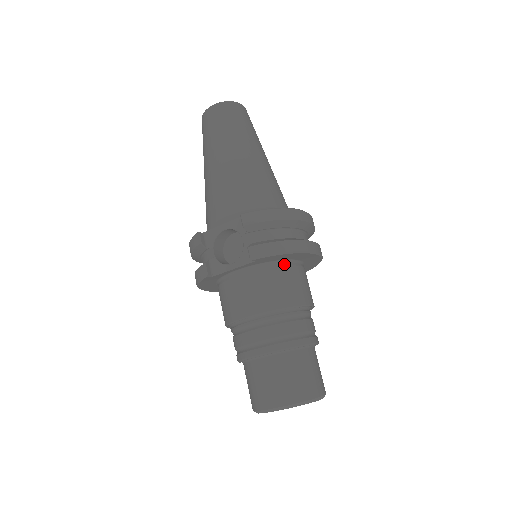
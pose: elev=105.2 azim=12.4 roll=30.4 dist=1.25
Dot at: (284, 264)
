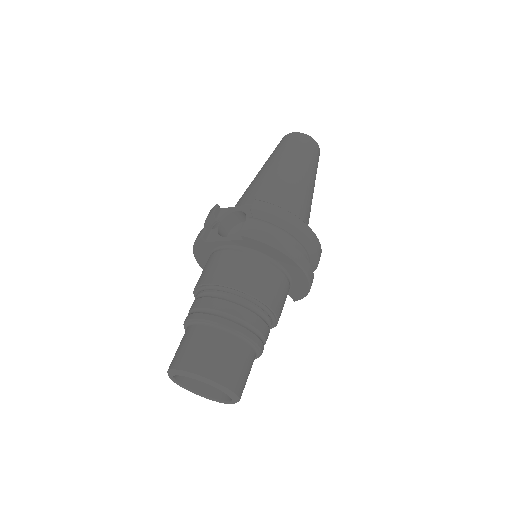
Dot at: (269, 261)
